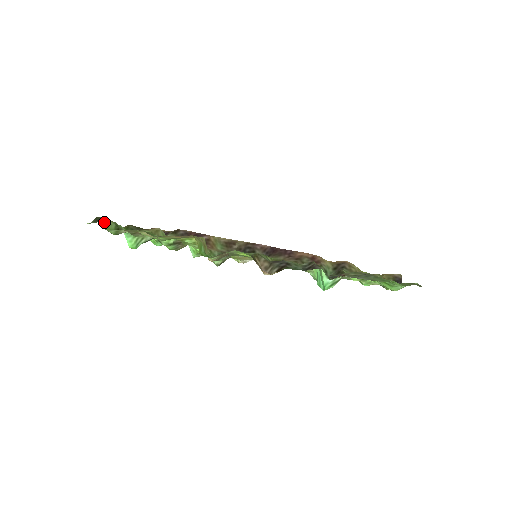
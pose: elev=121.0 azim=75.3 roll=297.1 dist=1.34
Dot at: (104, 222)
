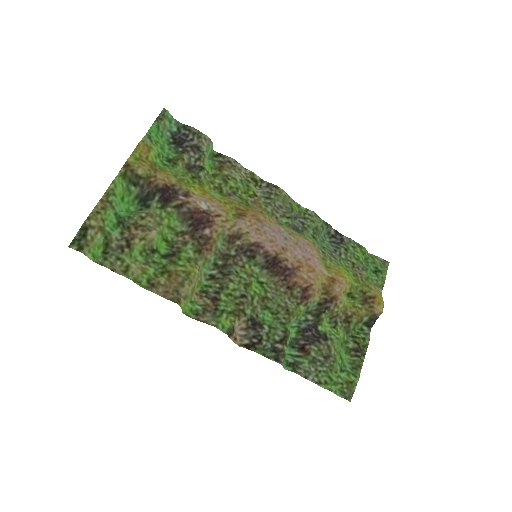
Dot at: (91, 241)
